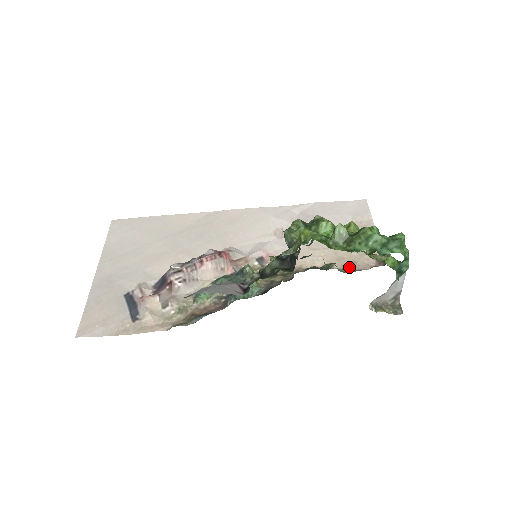
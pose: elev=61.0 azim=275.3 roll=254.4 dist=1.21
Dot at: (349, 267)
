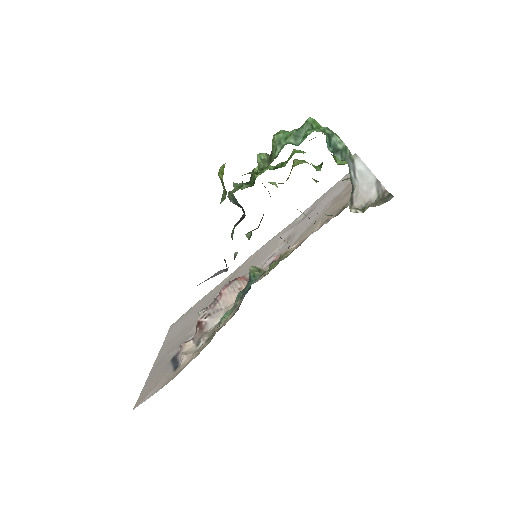
Dot at: (341, 210)
